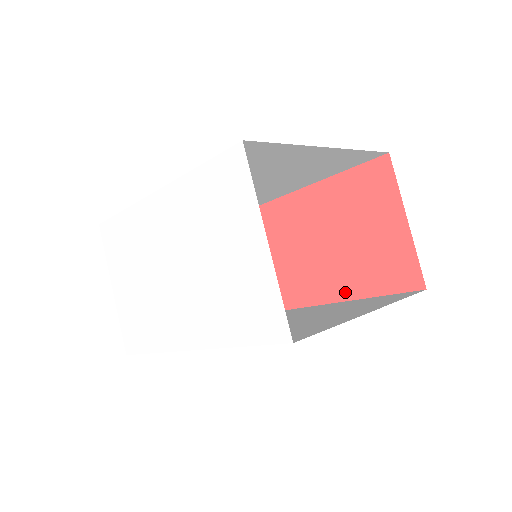
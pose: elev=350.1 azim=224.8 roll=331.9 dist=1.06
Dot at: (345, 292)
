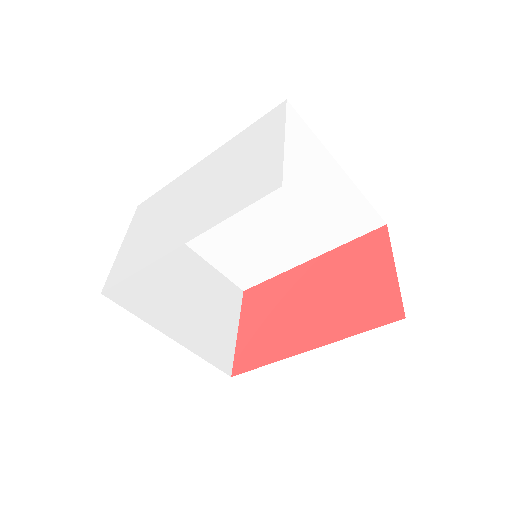
Dot at: (325, 337)
